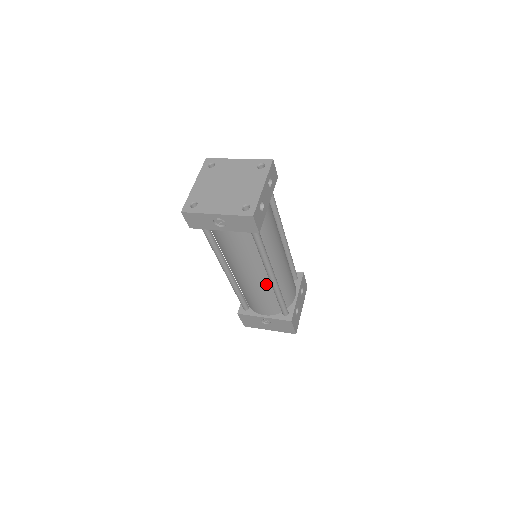
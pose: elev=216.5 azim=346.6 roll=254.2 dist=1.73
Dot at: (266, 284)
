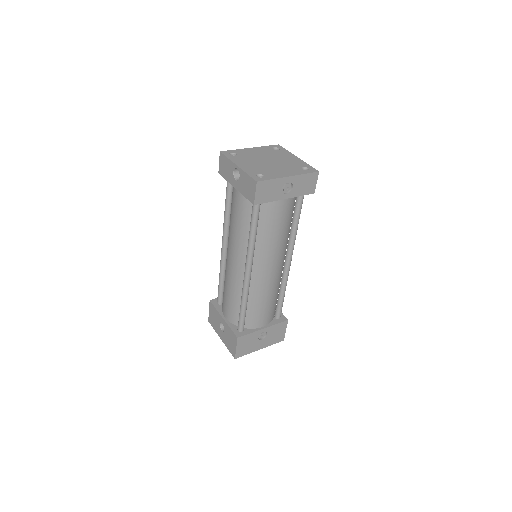
Dot at: (280, 275)
